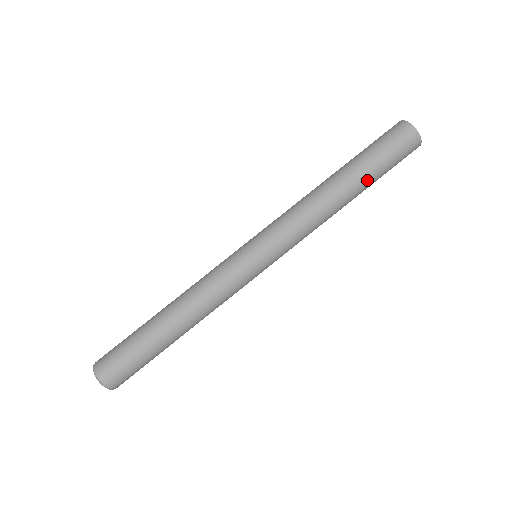
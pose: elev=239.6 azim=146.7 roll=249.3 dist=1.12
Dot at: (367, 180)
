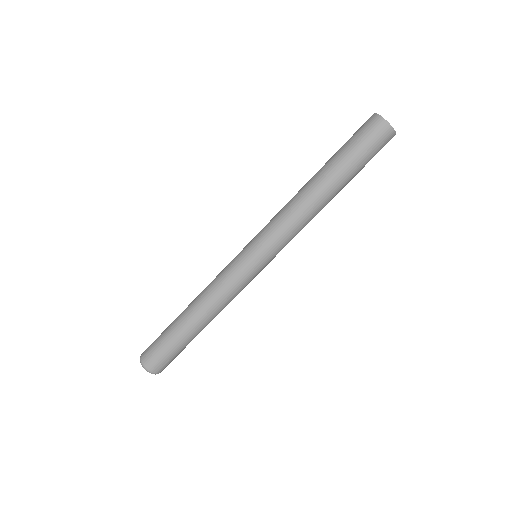
Dot at: (346, 178)
